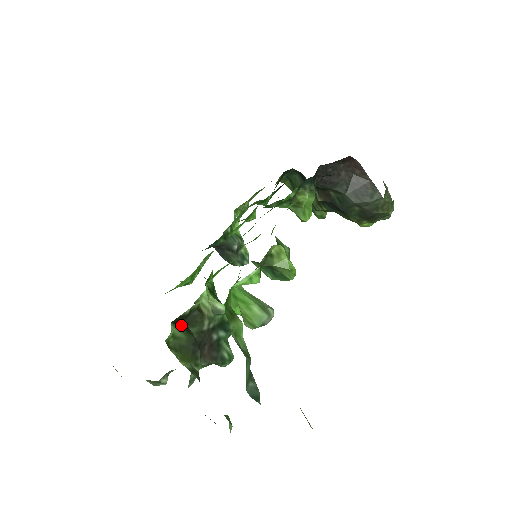
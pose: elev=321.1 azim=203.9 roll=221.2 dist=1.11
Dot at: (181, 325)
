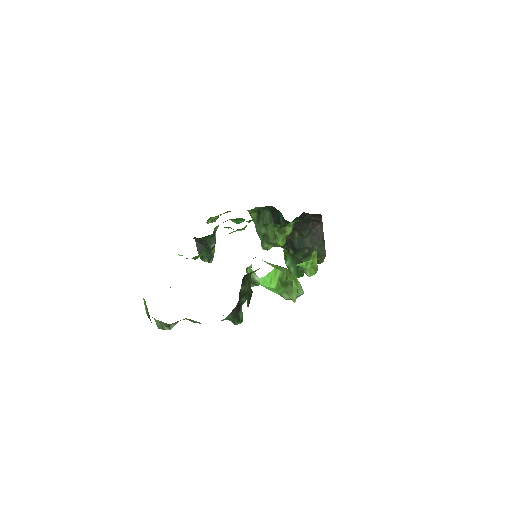
Dot at: occluded
